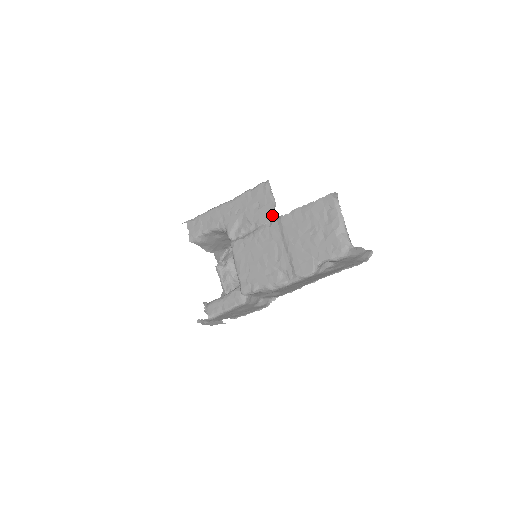
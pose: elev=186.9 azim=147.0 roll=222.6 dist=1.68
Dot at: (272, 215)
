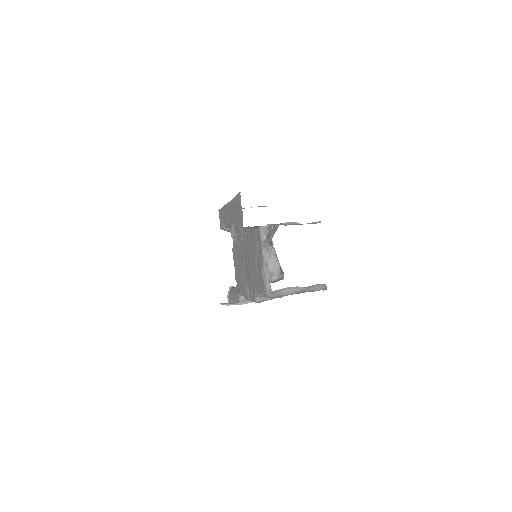
Dot at: (242, 230)
